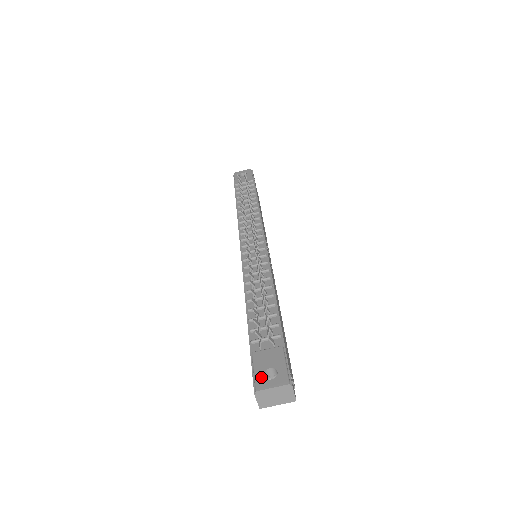
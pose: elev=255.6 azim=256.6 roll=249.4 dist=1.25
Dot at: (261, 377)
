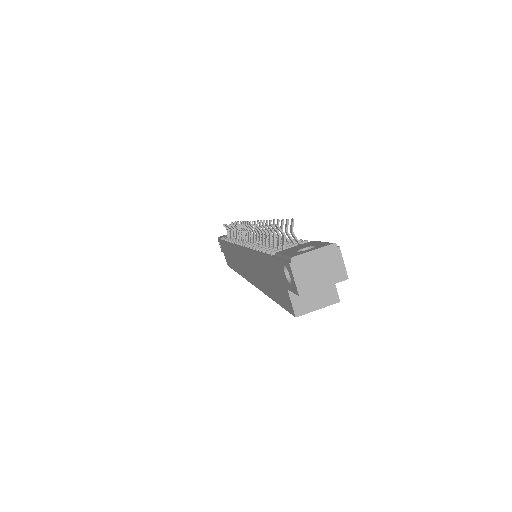
Dot at: (294, 252)
